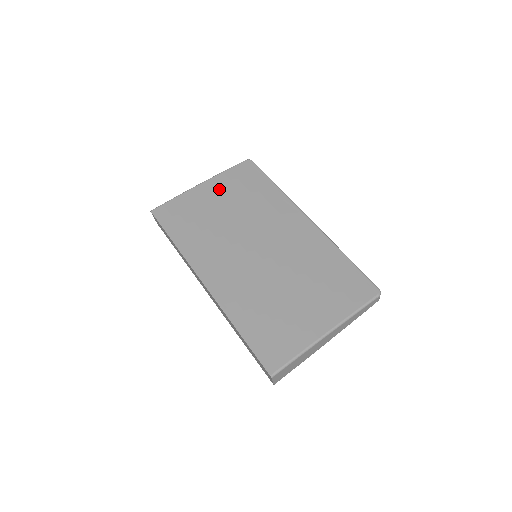
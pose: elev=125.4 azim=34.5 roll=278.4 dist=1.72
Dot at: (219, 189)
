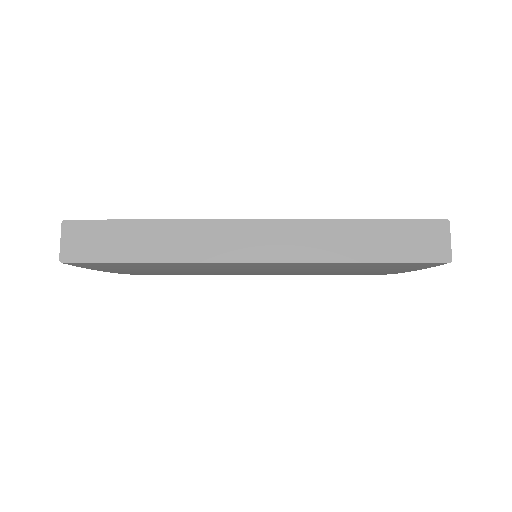
Dot at: occluded
